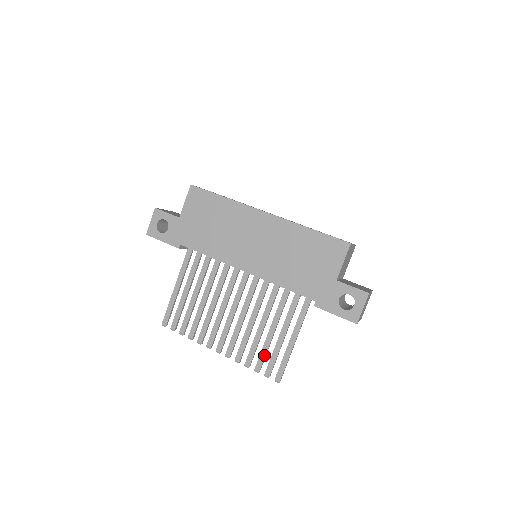
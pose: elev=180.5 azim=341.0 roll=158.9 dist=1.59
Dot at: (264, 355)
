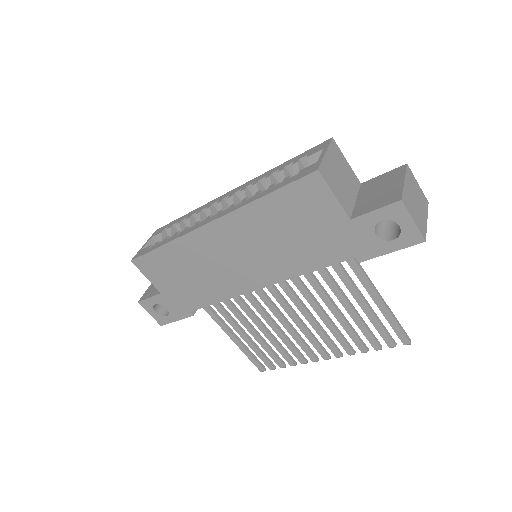
Dot at: (368, 333)
